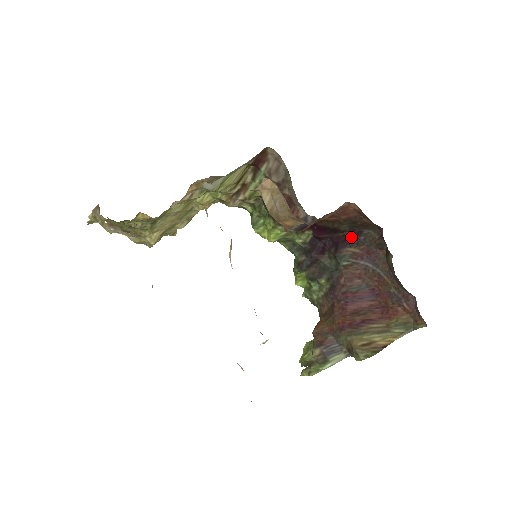
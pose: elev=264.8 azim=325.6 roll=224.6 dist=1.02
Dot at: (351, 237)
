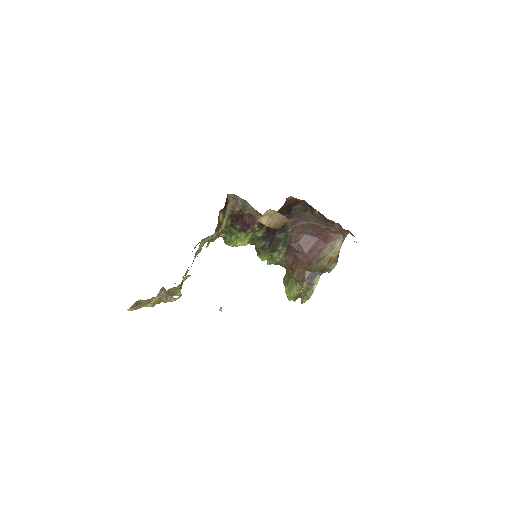
Dot at: occluded
